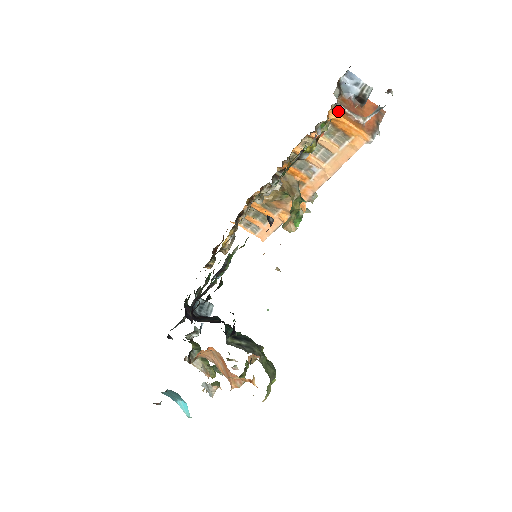
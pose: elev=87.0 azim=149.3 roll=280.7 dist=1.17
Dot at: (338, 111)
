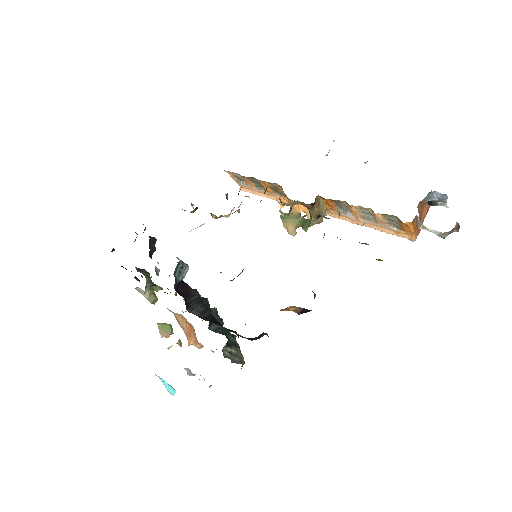
Dot at: (414, 221)
